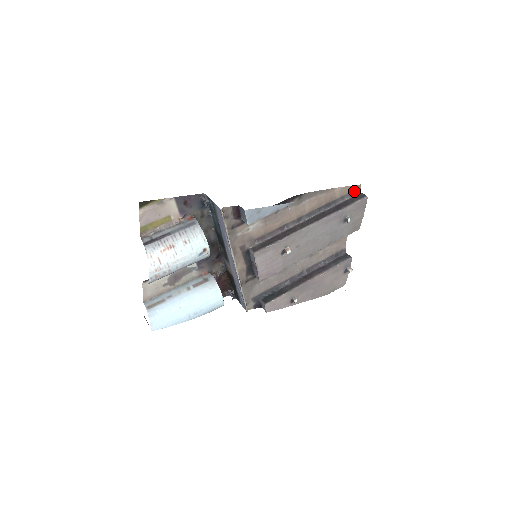
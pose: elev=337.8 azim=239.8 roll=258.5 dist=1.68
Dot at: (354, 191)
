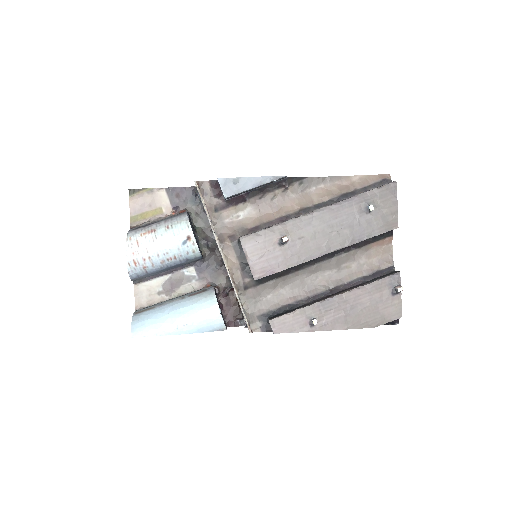
Dot at: (381, 181)
